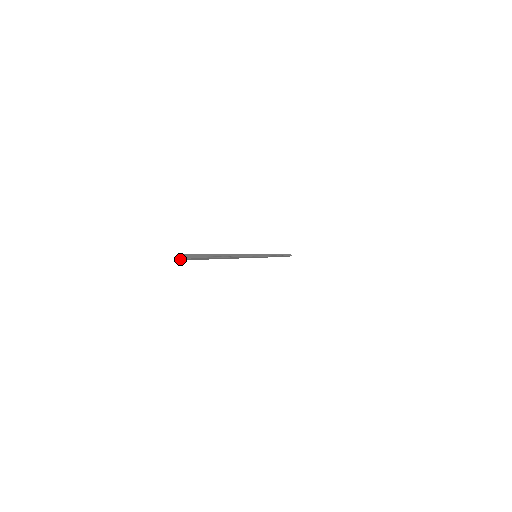
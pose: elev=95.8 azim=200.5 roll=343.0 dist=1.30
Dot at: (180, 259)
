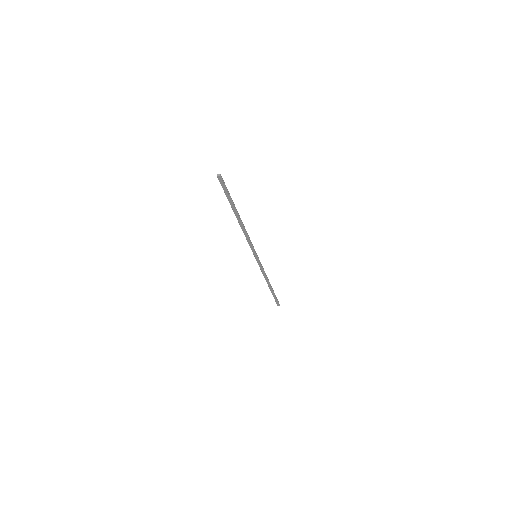
Dot at: (217, 175)
